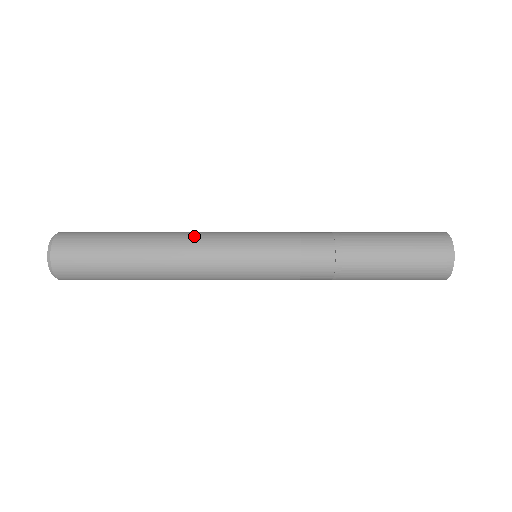
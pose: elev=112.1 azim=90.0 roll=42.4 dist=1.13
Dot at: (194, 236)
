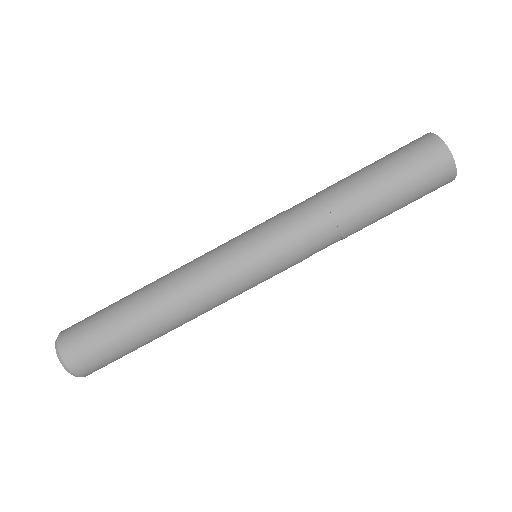
Dot at: (194, 289)
